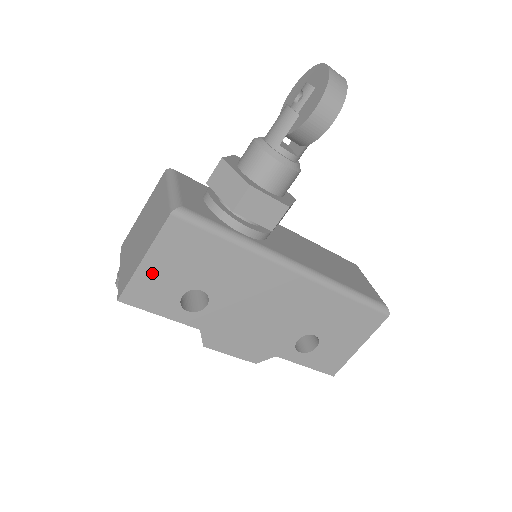
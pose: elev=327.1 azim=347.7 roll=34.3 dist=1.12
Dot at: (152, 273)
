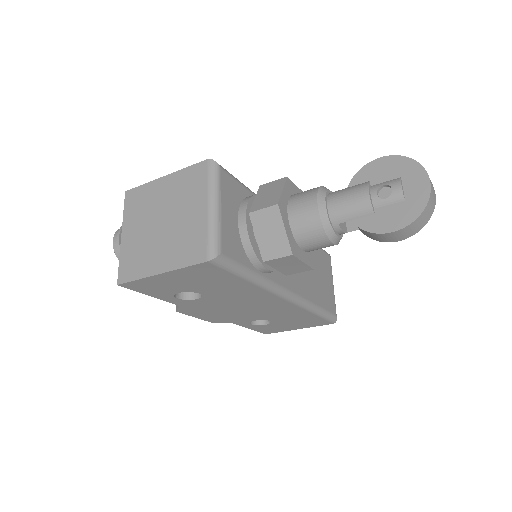
Dot at: (162, 280)
